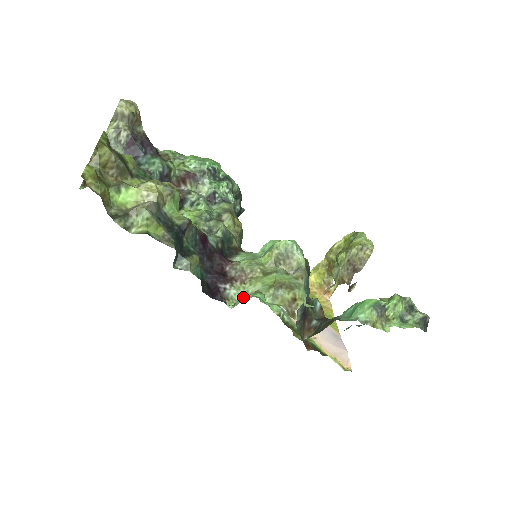
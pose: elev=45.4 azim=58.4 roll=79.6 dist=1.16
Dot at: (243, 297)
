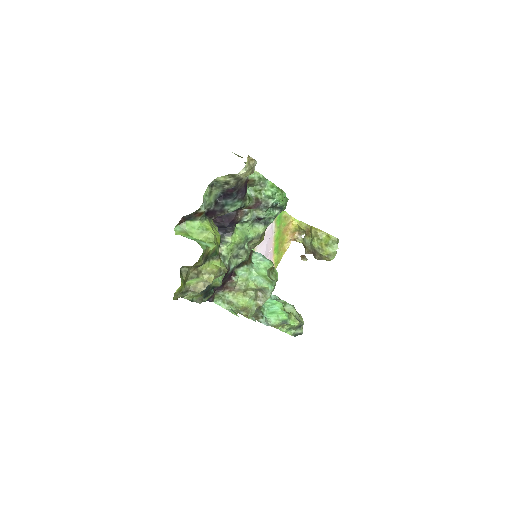
Dot at: (224, 297)
